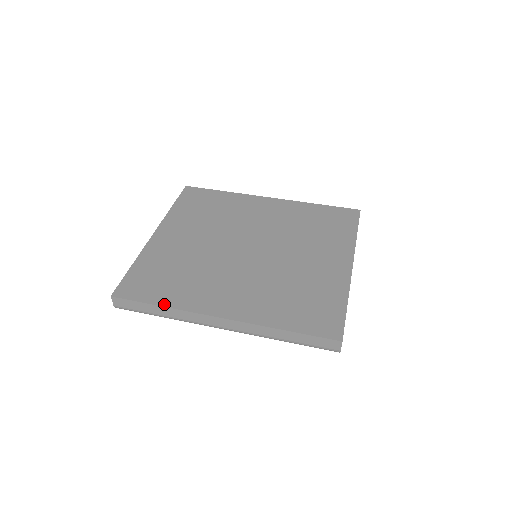
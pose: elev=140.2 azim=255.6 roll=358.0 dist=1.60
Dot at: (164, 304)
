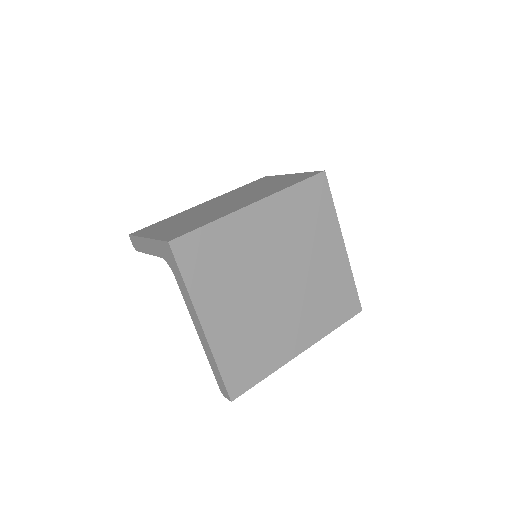
Dot at: (267, 374)
